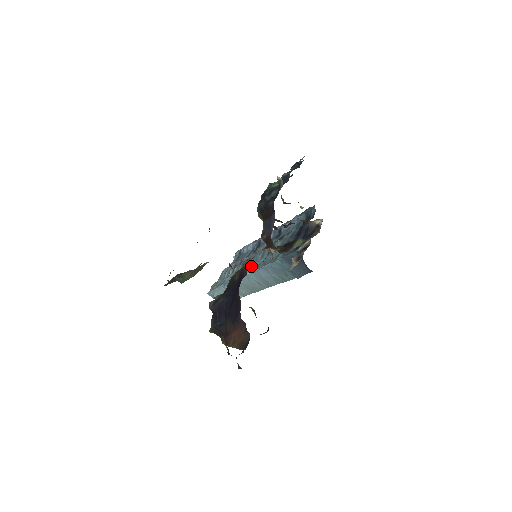
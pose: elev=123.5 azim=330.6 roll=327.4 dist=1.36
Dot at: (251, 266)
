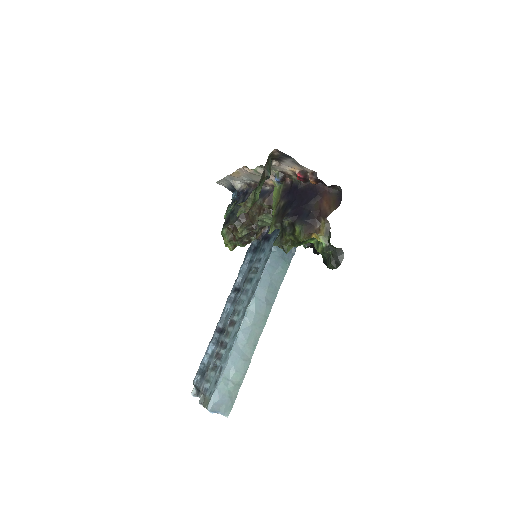
Dot at: (243, 308)
